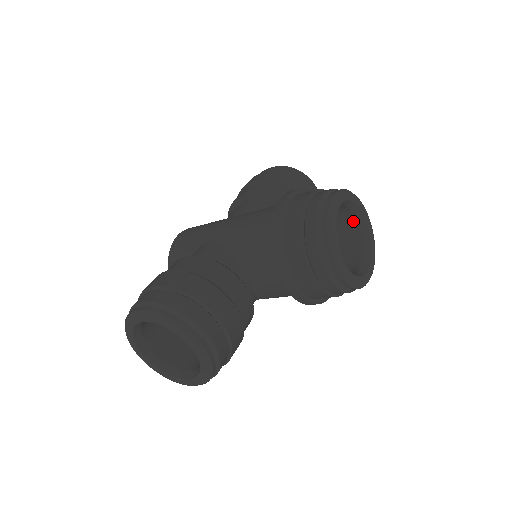
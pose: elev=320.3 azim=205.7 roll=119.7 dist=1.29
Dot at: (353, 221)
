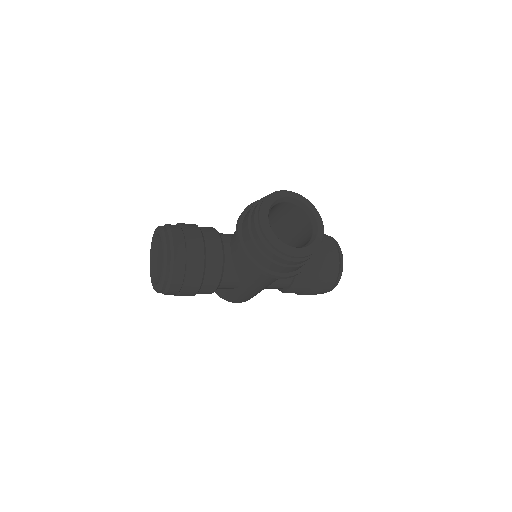
Dot at: (310, 226)
